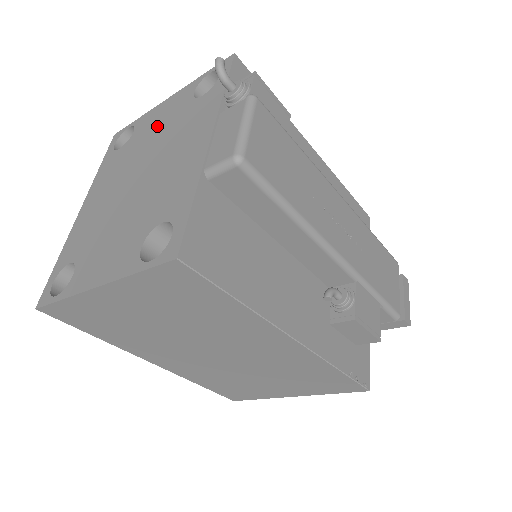
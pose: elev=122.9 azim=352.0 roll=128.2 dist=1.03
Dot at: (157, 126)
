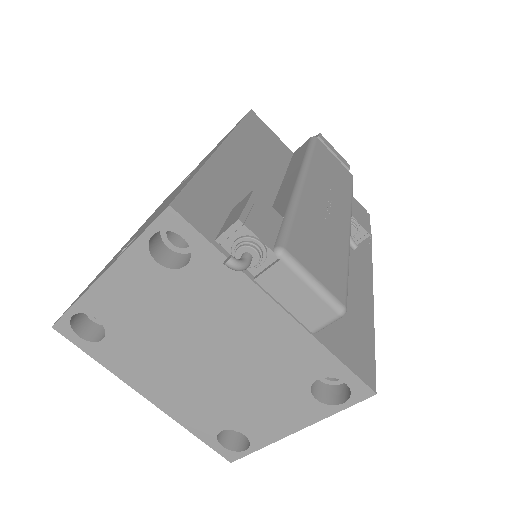
Dot at: (145, 308)
